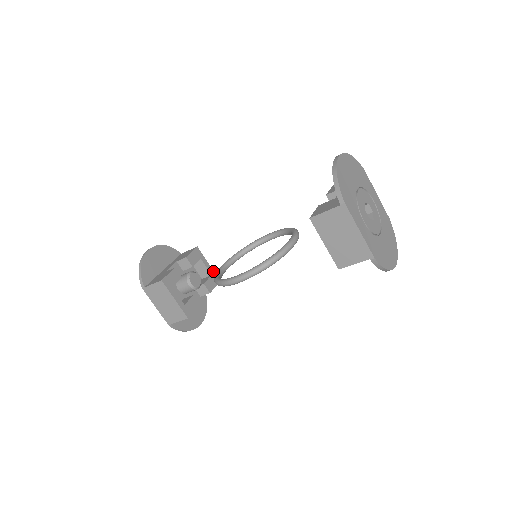
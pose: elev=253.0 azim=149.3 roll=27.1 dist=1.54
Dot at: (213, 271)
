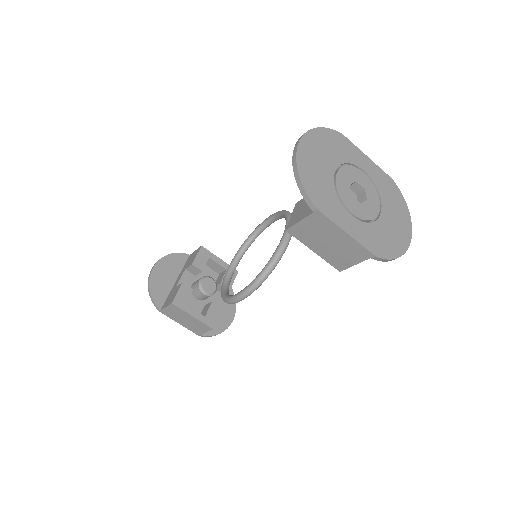
Dot at: (227, 264)
